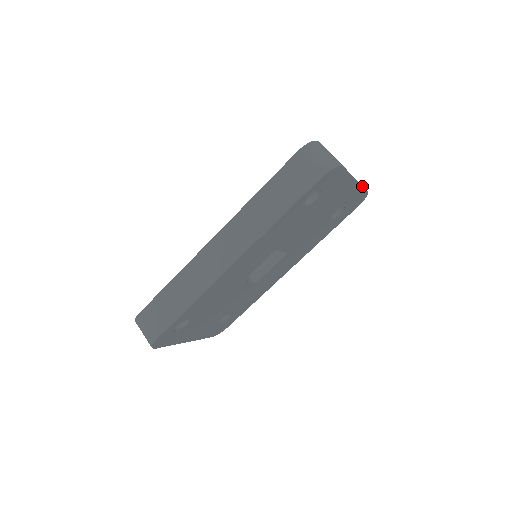
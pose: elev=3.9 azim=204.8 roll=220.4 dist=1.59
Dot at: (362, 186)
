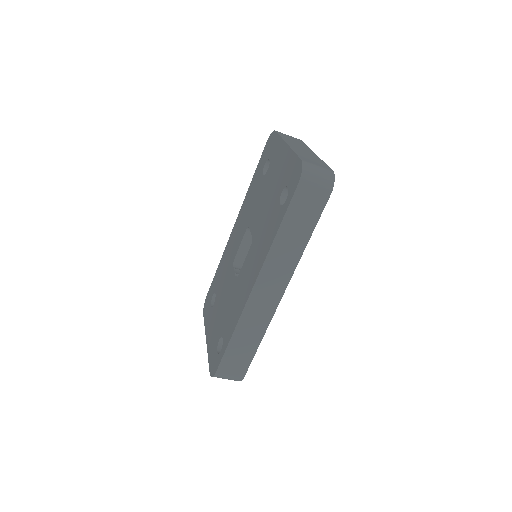
Dot at: (308, 147)
